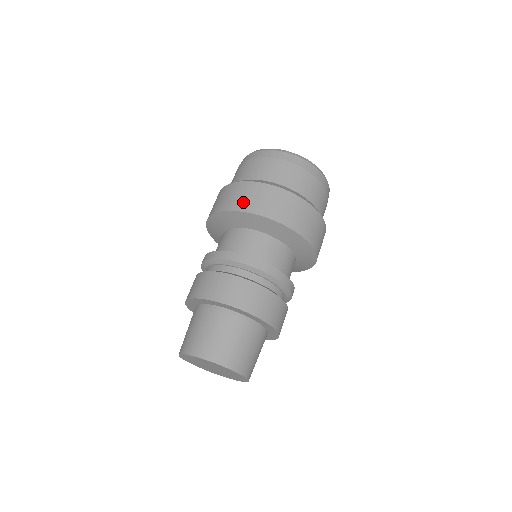
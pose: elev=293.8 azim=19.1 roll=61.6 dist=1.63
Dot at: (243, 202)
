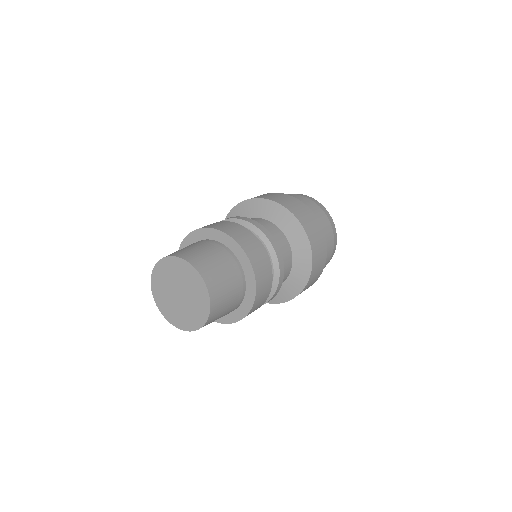
Dot at: occluded
